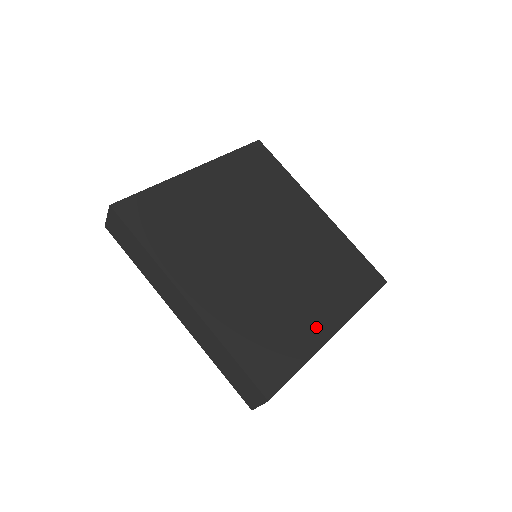
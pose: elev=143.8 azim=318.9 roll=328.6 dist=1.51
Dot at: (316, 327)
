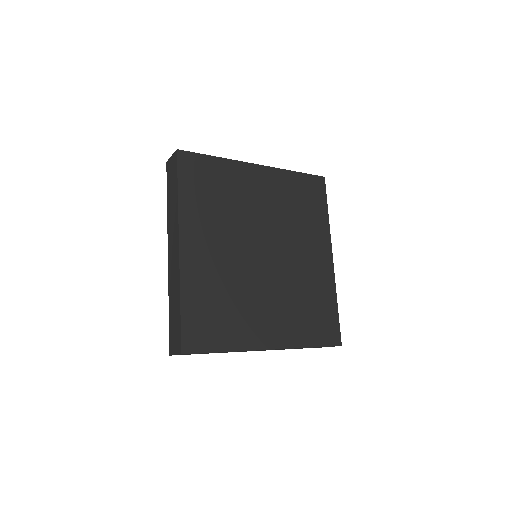
Dot at: (258, 334)
